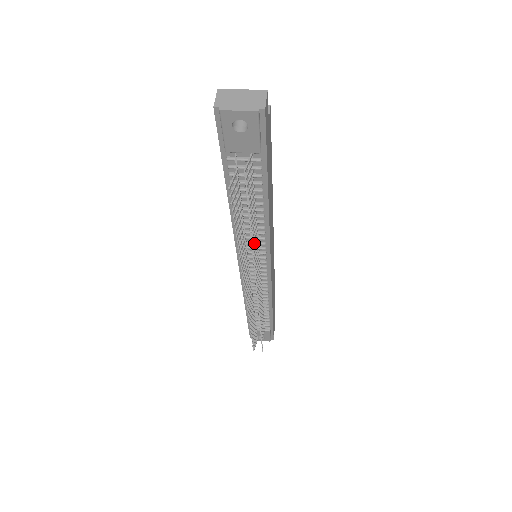
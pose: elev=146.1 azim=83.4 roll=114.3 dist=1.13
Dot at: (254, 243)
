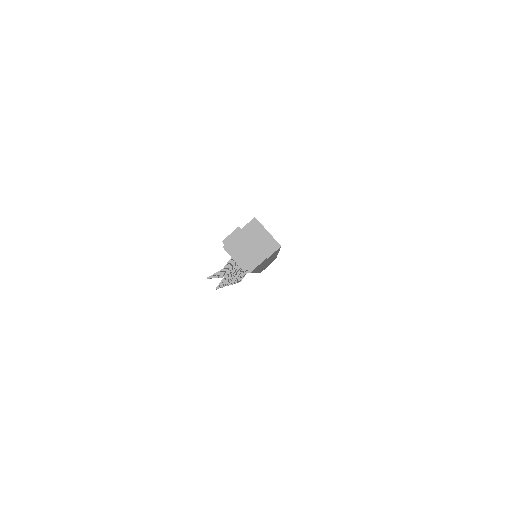
Dot at: occluded
